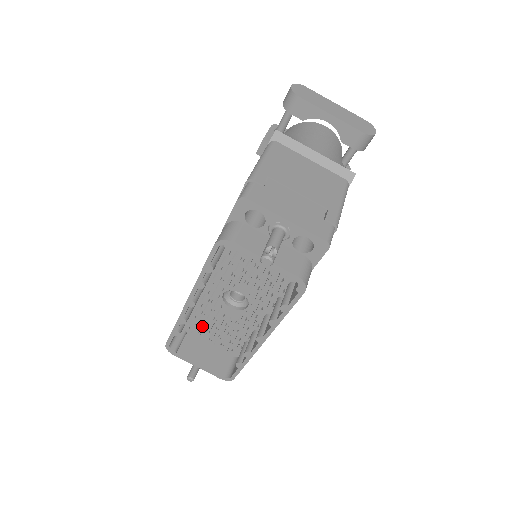
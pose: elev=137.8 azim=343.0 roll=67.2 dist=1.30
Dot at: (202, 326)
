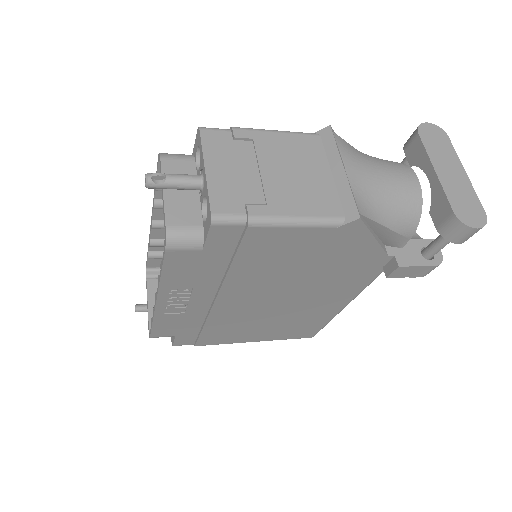
Dot at: occluded
